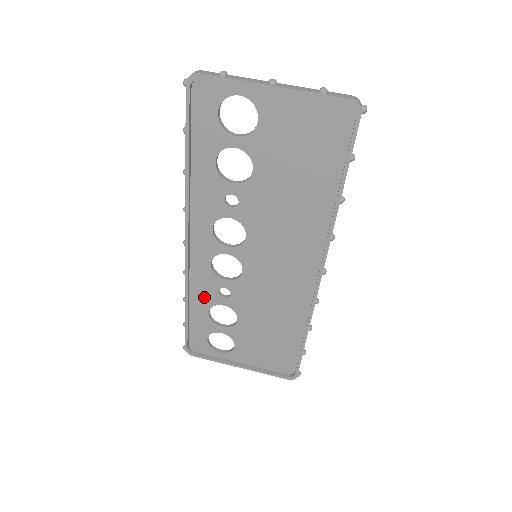
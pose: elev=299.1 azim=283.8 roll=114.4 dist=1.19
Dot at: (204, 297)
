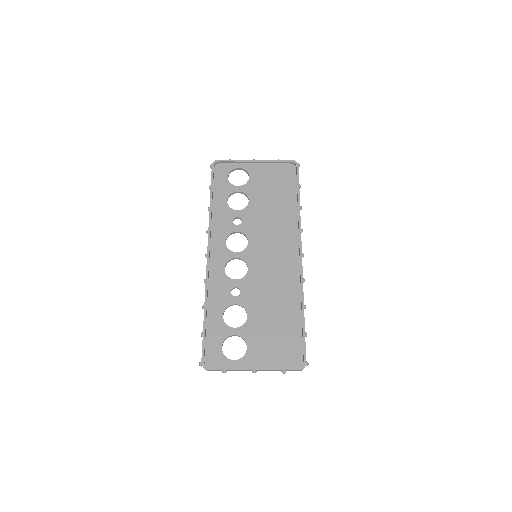
Dot at: (219, 300)
